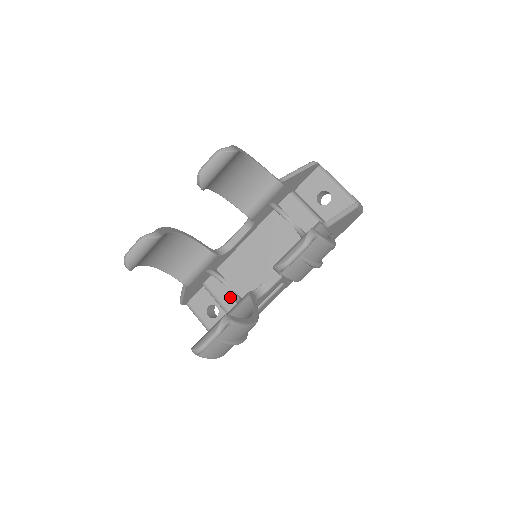
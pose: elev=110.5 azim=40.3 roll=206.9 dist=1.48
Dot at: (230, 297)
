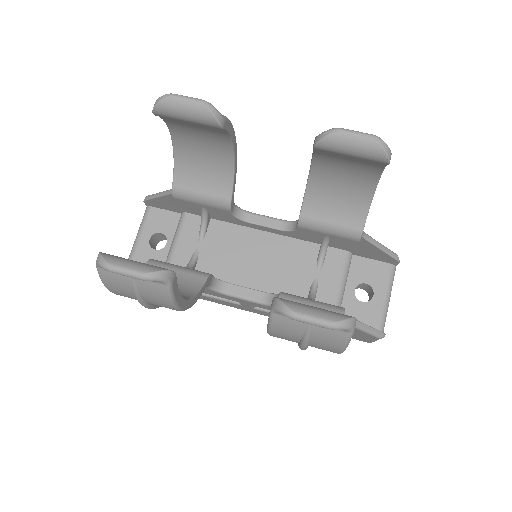
Dot at: (189, 253)
